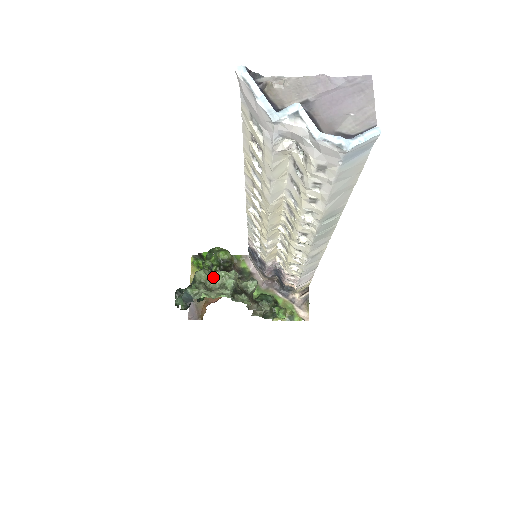
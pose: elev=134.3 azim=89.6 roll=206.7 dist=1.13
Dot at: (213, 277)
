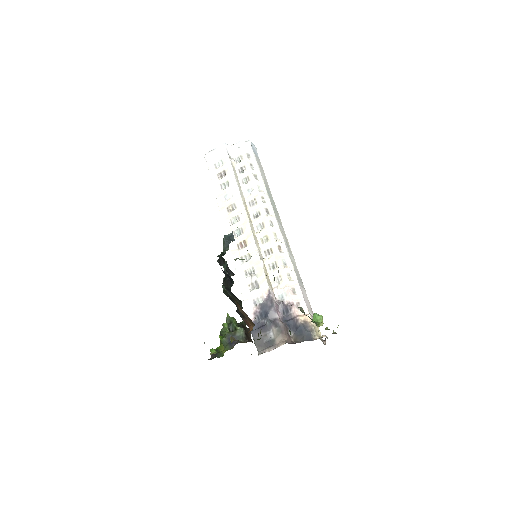
Dot at: occluded
